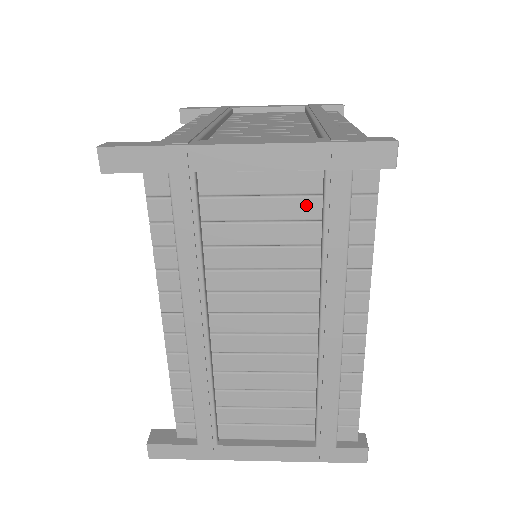
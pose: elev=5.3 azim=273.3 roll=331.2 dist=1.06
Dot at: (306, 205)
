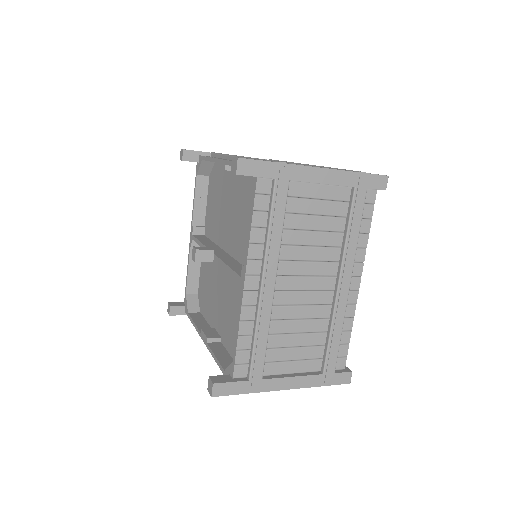
Dot at: (340, 207)
